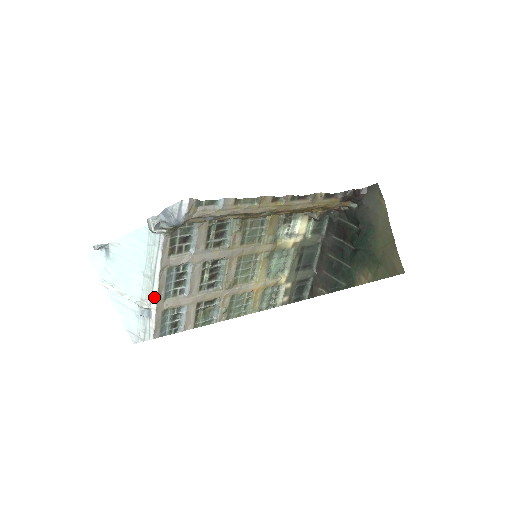
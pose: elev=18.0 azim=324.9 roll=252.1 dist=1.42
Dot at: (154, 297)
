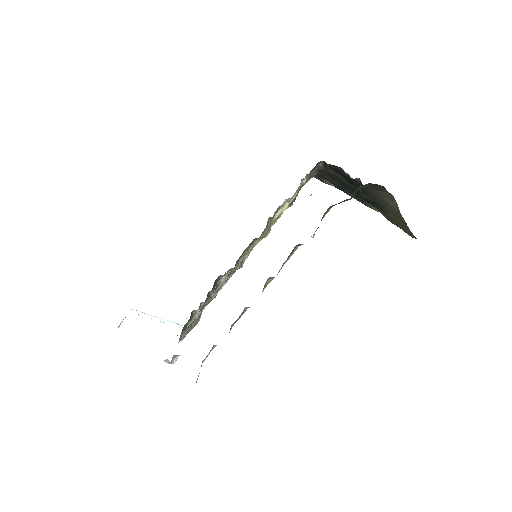
Dot at: occluded
